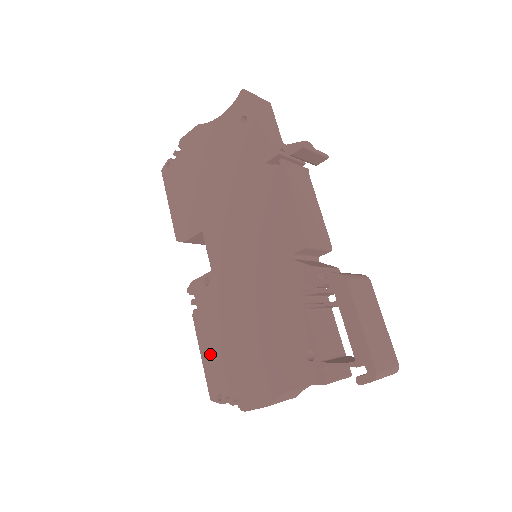
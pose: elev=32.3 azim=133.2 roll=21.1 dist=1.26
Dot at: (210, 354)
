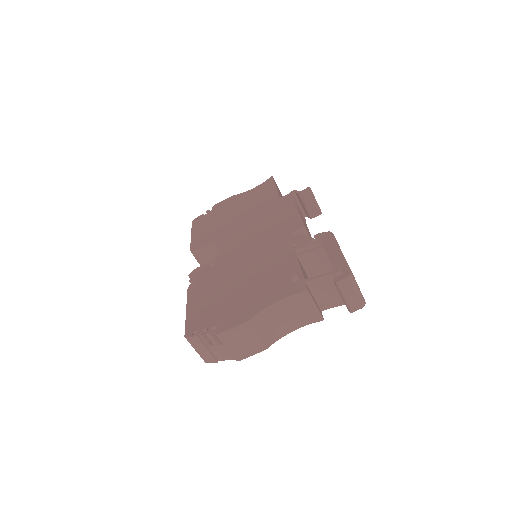
Dot at: (197, 306)
